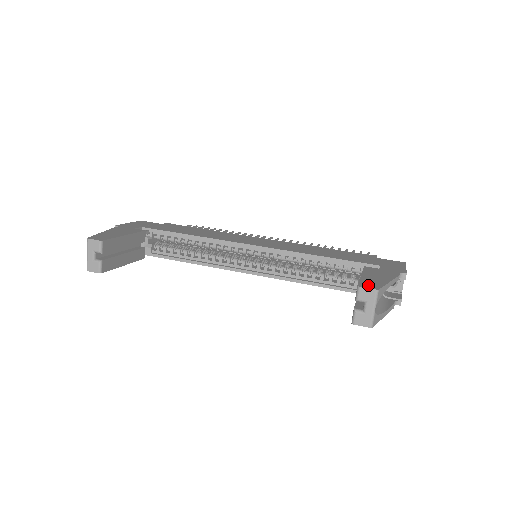
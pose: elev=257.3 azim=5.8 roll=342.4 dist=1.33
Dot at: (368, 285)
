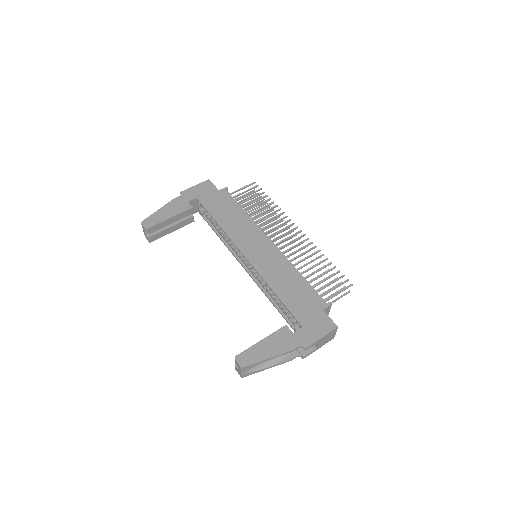
Dot at: (243, 359)
